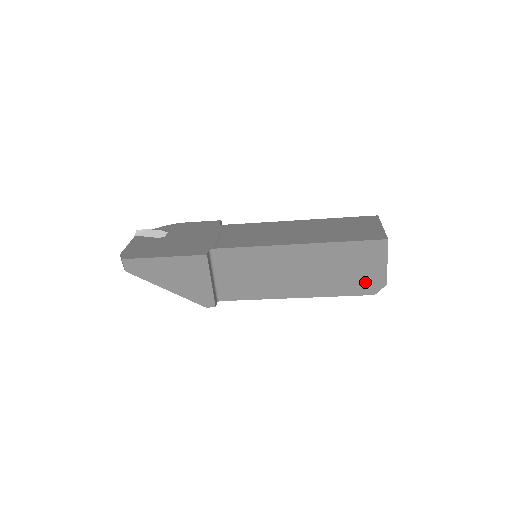
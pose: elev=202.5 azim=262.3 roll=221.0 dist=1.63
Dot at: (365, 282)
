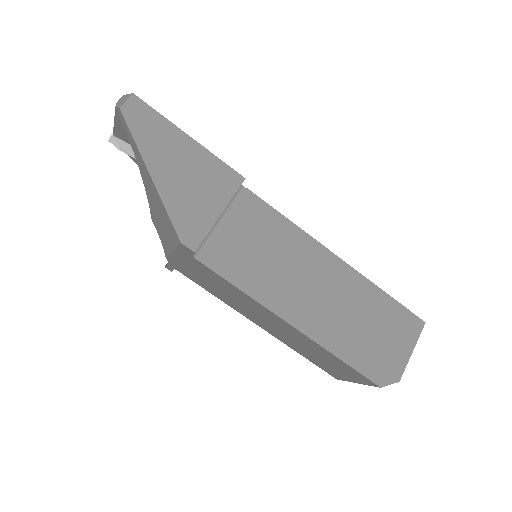
Dot at: (380, 361)
